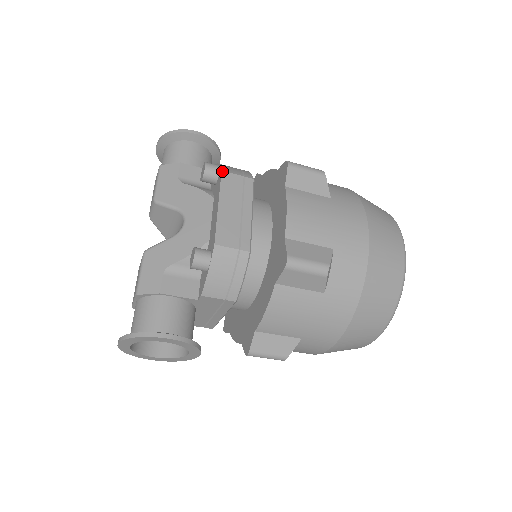
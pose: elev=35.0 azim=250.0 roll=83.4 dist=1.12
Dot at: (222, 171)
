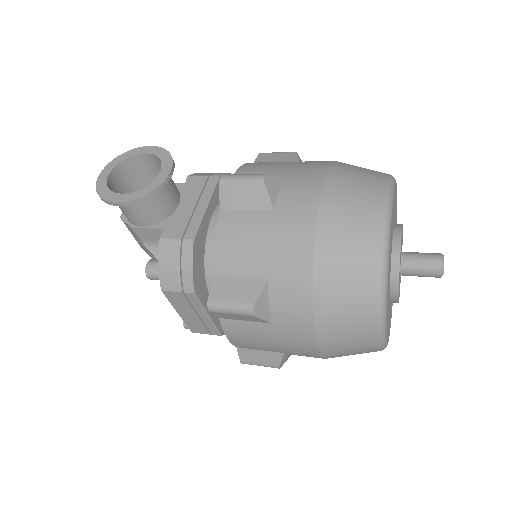
Dot at: (162, 291)
